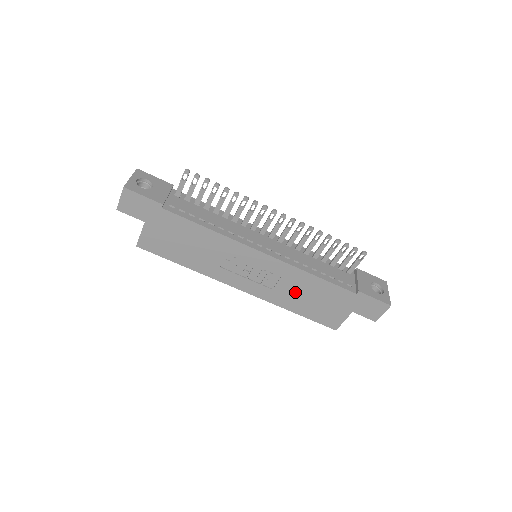
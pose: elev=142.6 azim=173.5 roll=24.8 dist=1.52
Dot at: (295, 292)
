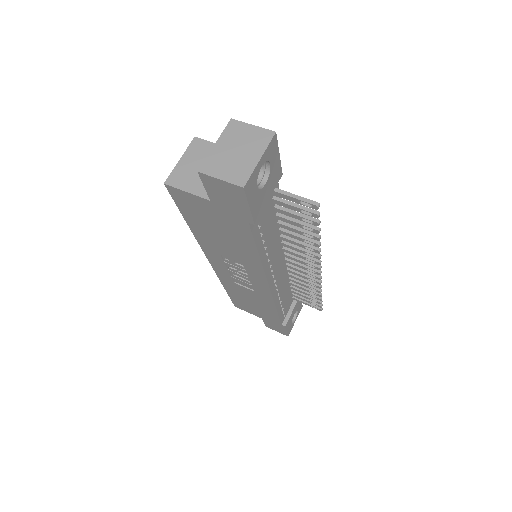
Dot at: (247, 295)
